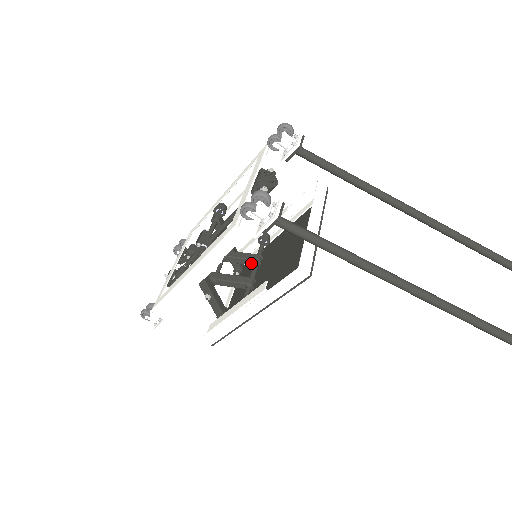
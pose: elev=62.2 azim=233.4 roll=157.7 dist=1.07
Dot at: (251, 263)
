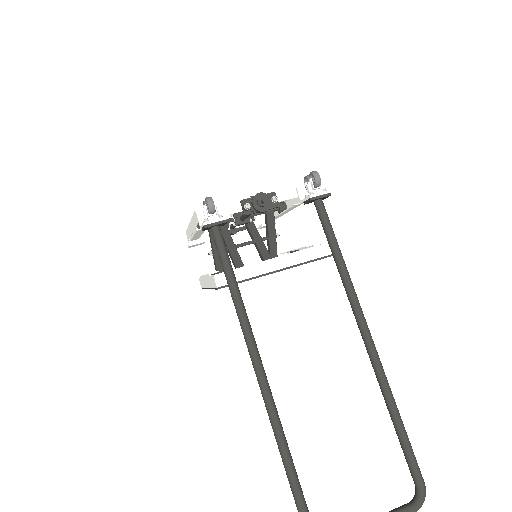
Dot at: occluded
